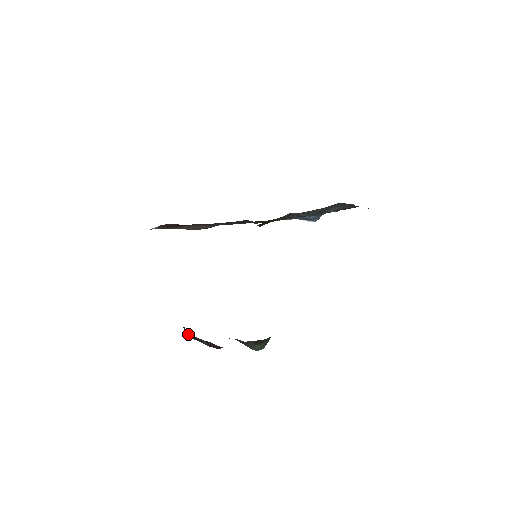
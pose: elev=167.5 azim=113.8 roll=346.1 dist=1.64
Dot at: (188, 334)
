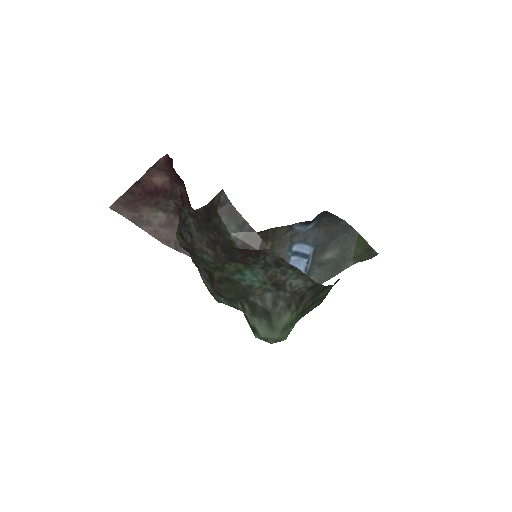
Dot at: (223, 202)
